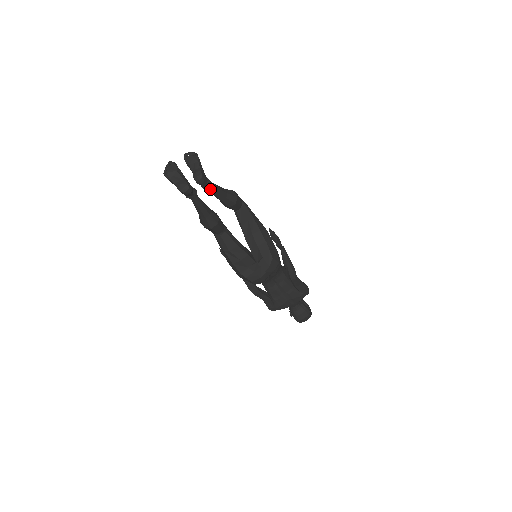
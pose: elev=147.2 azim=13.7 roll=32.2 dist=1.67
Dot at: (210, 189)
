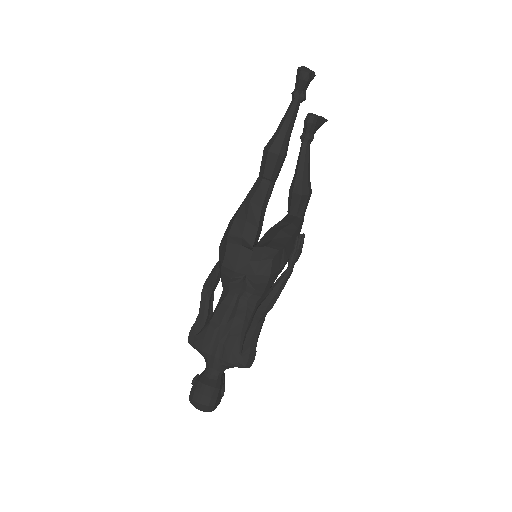
Dot at: (304, 145)
